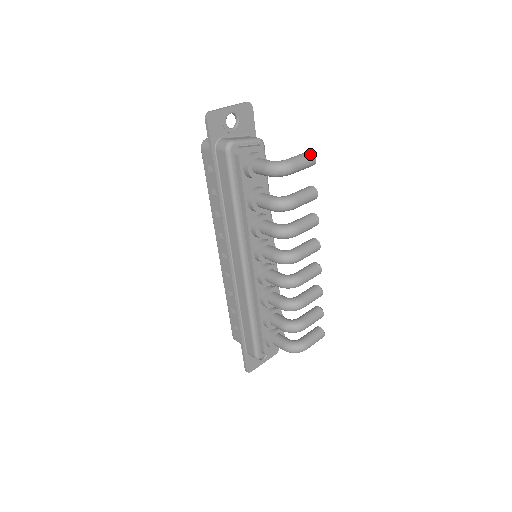
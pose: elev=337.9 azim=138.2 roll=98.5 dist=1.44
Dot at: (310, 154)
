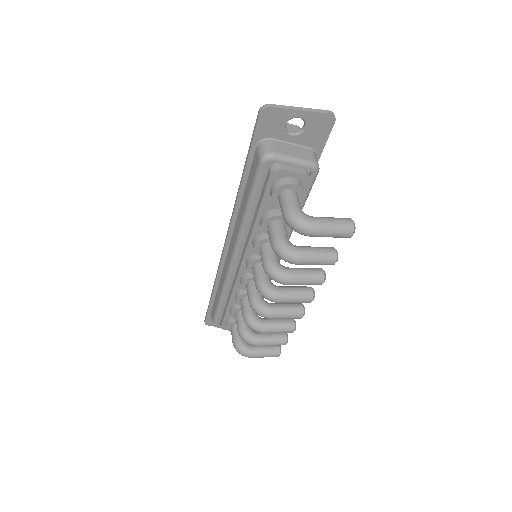
Dot at: (348, 227)
